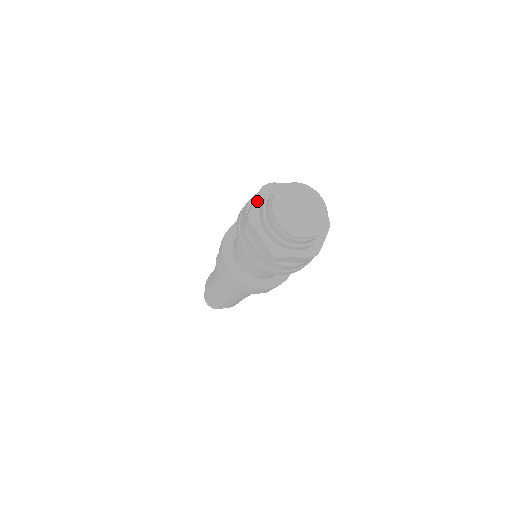
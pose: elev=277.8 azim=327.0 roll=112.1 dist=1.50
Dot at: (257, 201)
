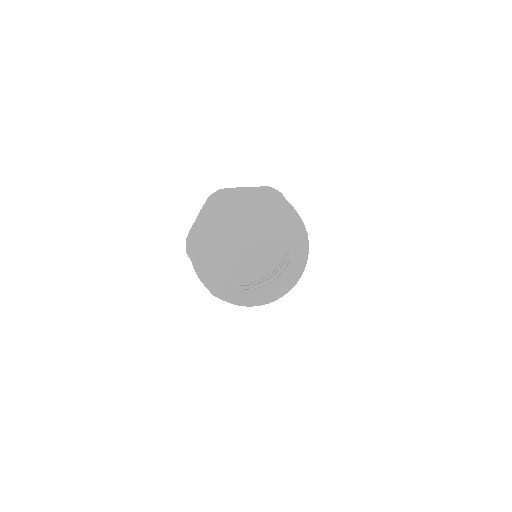
Dot at: (197, 221)
